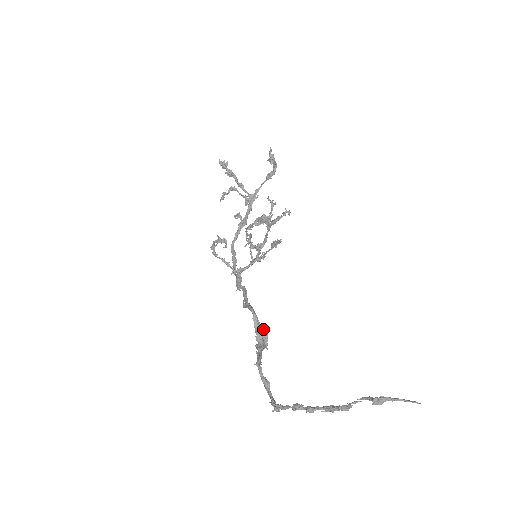
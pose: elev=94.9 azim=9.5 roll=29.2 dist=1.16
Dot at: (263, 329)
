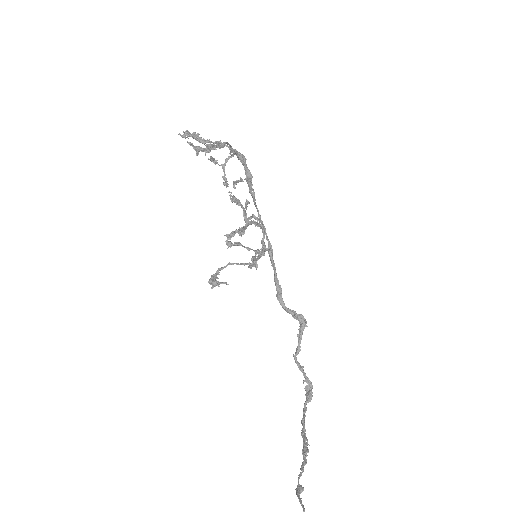
Dot at: (294, 316)
